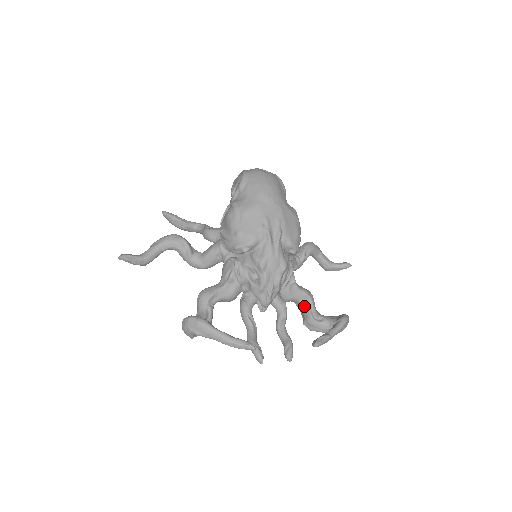
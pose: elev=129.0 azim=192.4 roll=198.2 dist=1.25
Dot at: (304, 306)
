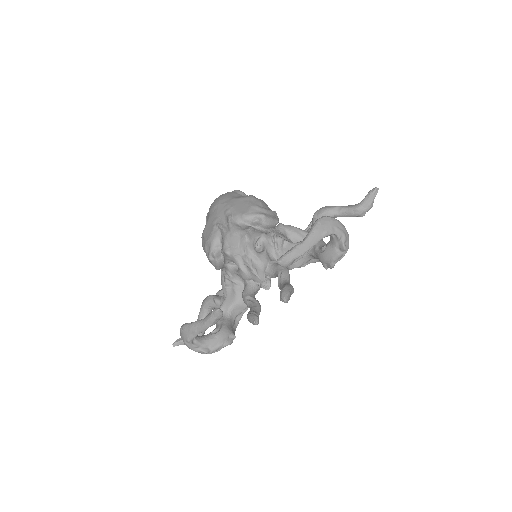
Dot at: (311, 253)
